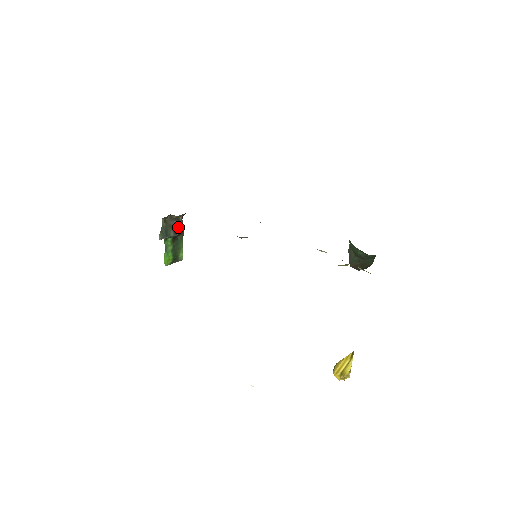
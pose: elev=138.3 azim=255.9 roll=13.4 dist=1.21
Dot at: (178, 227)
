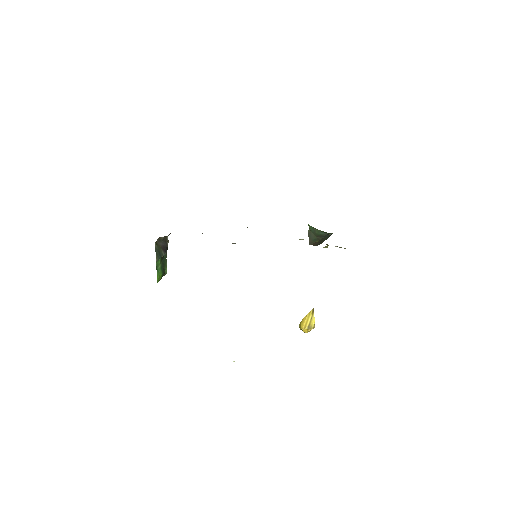
Dot at: (166, 246)
